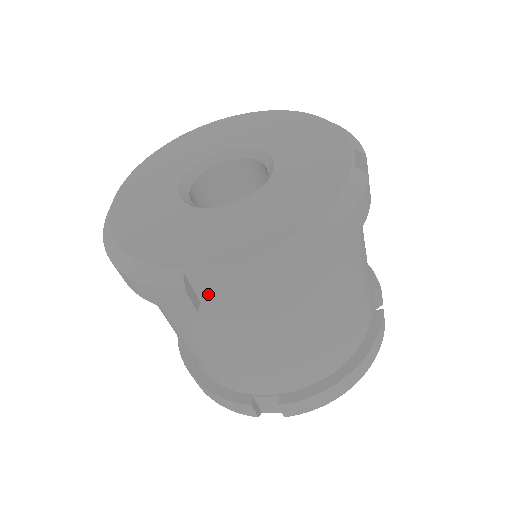
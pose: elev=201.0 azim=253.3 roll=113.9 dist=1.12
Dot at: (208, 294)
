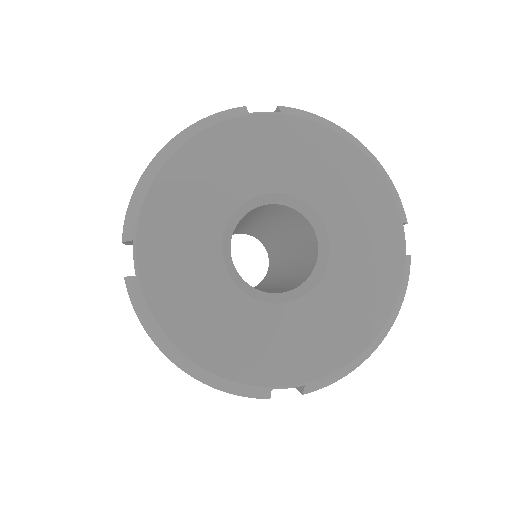
Dot at: occluded
